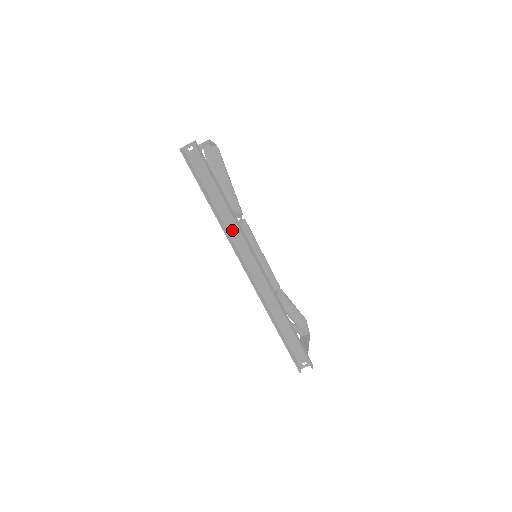
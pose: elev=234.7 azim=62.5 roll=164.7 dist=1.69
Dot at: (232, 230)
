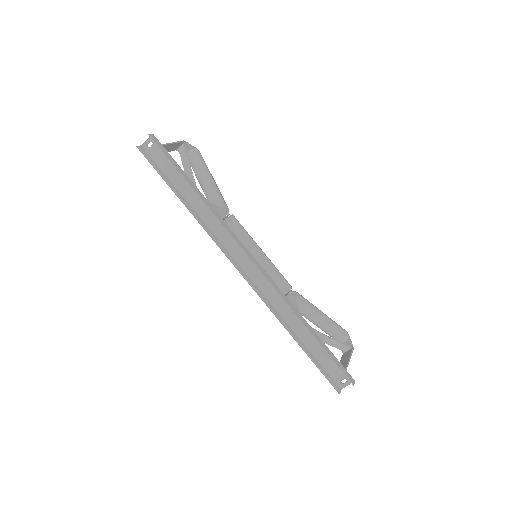
Dot at: (215, 226)
